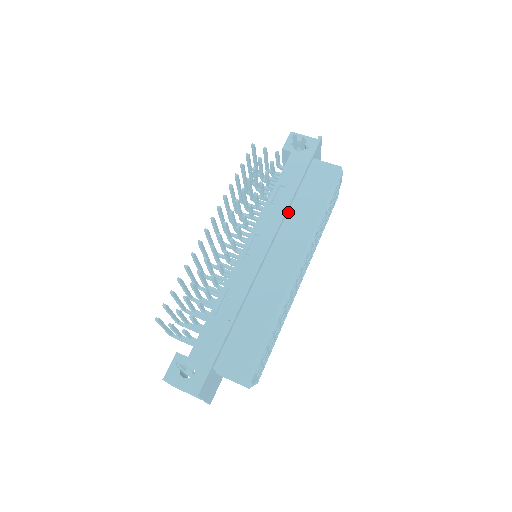
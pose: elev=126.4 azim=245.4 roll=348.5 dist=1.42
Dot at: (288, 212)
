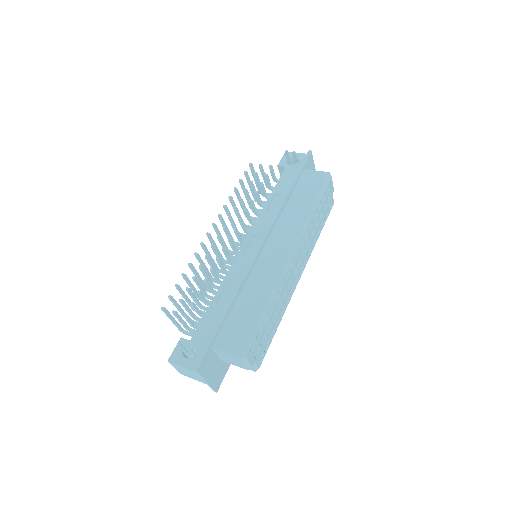
Dot at: (282, 214)
